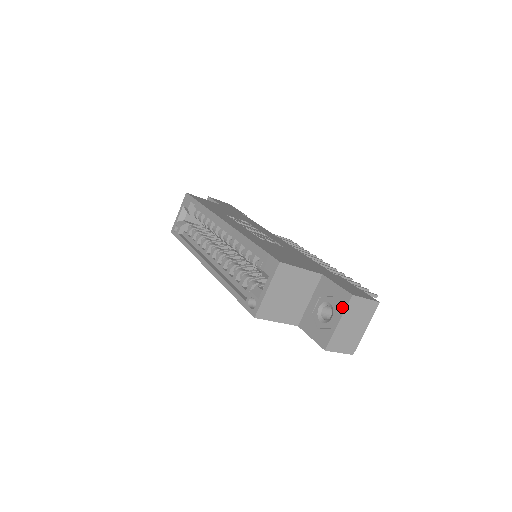
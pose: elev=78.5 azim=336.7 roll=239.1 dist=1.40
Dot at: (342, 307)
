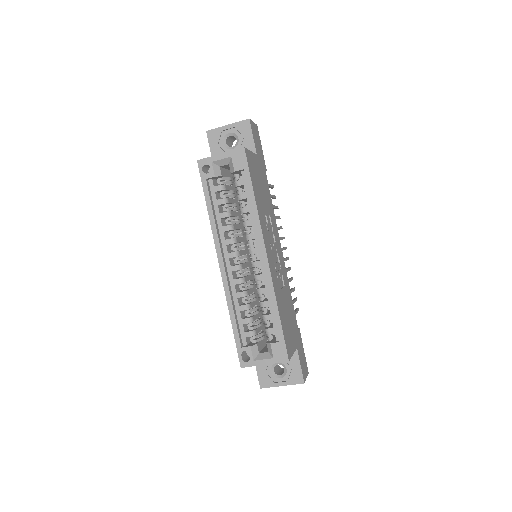
Dot at: (292, 382)
